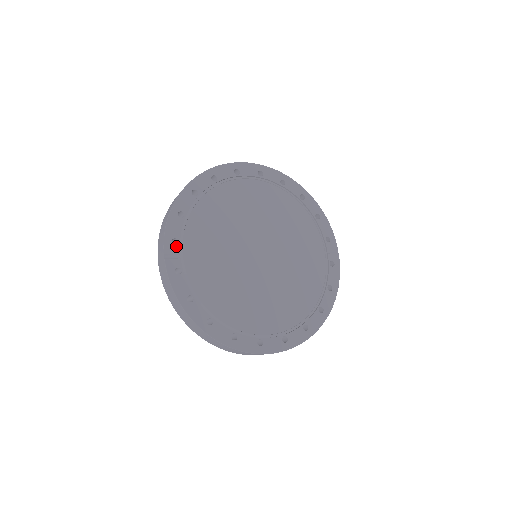
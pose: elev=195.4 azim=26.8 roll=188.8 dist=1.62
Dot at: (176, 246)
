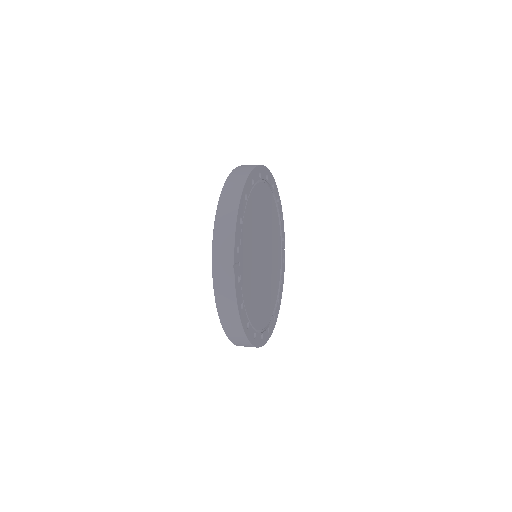
Dot at: (238, 254)
